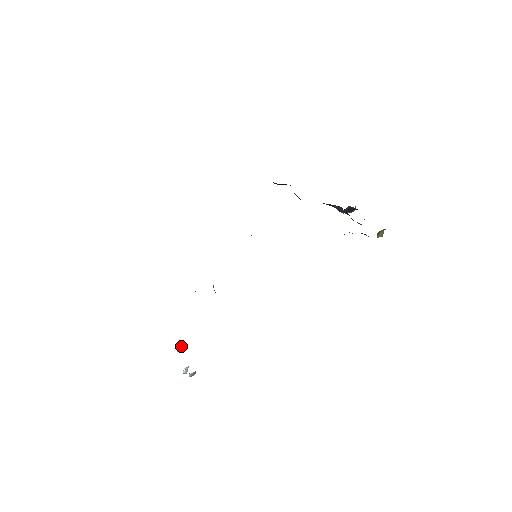
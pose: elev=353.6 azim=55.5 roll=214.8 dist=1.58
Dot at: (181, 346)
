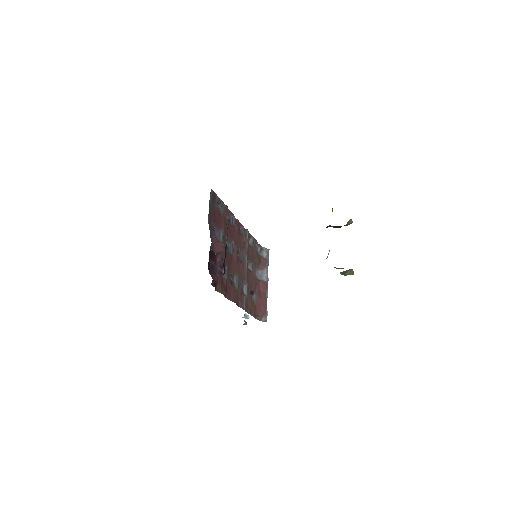
Dot at: occluded
